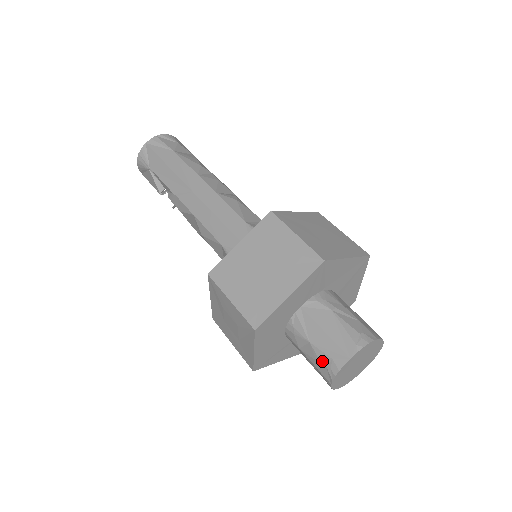
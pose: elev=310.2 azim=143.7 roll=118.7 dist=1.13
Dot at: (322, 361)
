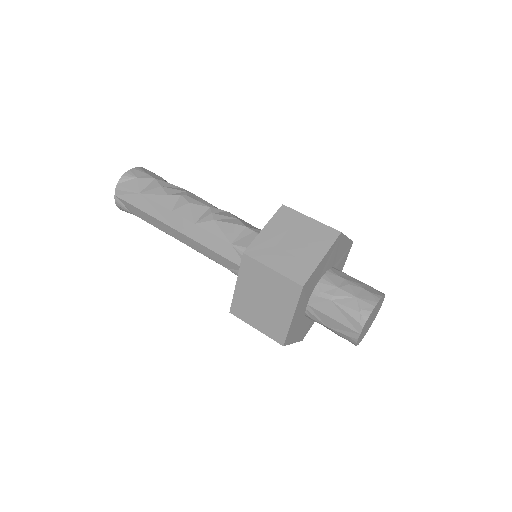
Dot at: (342, 337)
